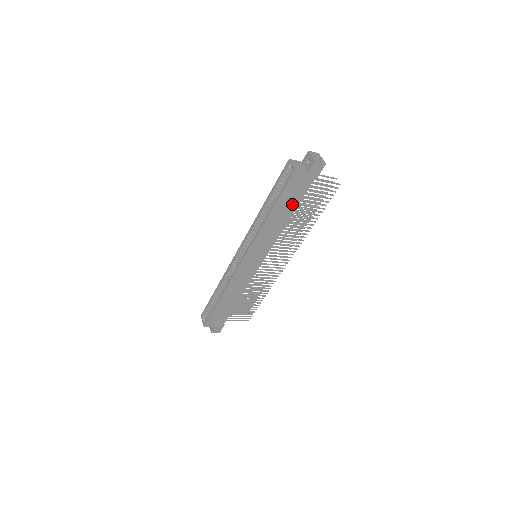
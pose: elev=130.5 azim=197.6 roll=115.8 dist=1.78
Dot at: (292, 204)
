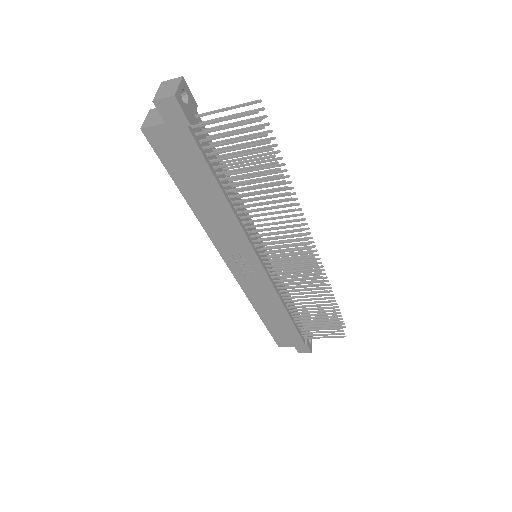
Dot at: (203, 178)
